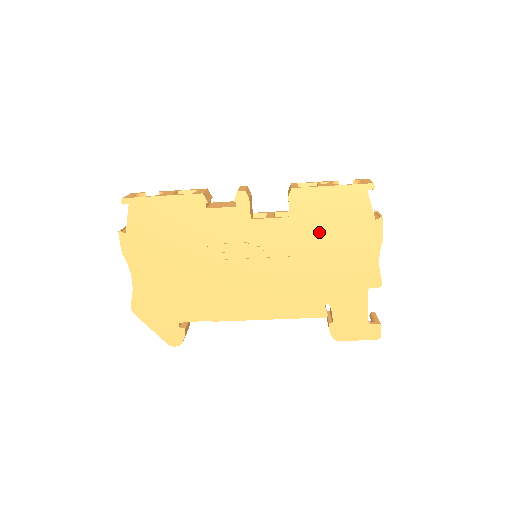
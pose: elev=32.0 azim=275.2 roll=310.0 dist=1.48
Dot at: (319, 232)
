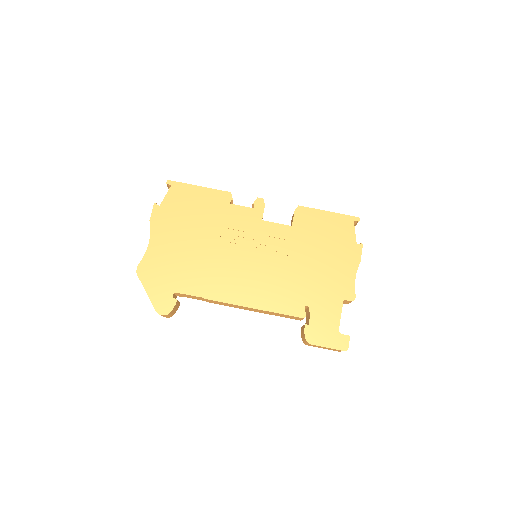
Dot at: (312, 243)
